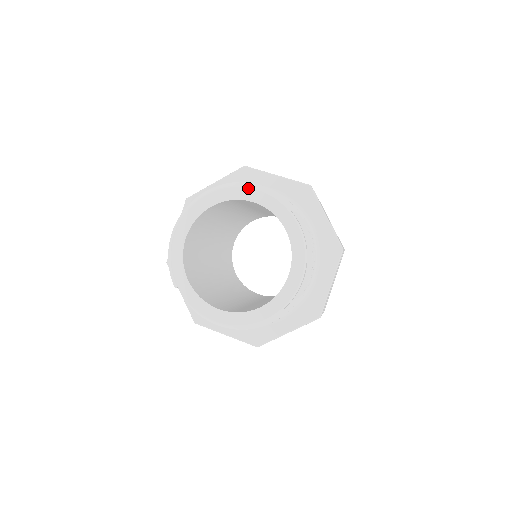
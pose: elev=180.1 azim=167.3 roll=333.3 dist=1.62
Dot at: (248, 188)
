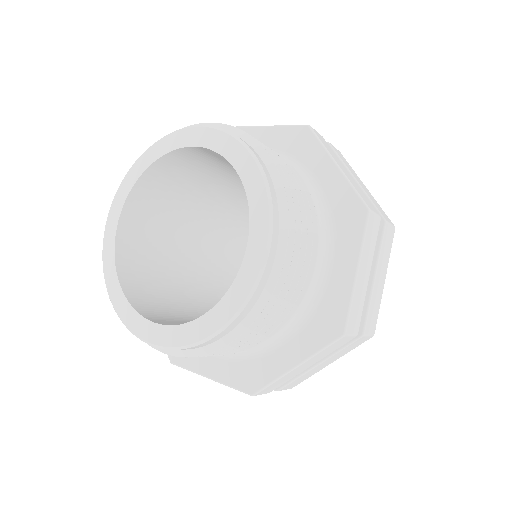
Dot at: (187, 128)
